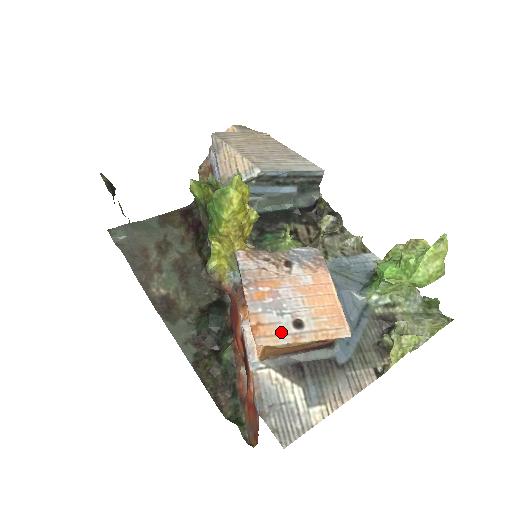
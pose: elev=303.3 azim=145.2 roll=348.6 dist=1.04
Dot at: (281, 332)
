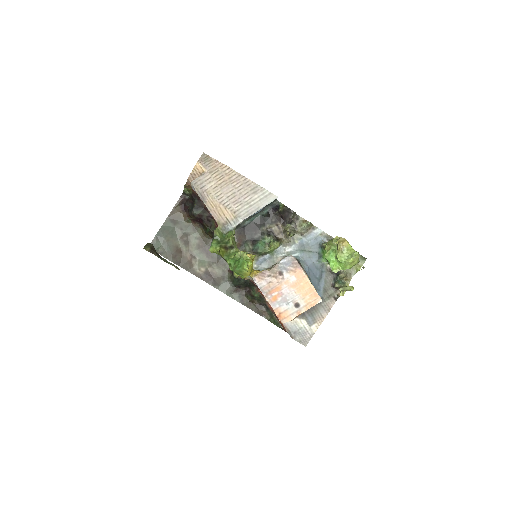
Dot at: (291, 313)
